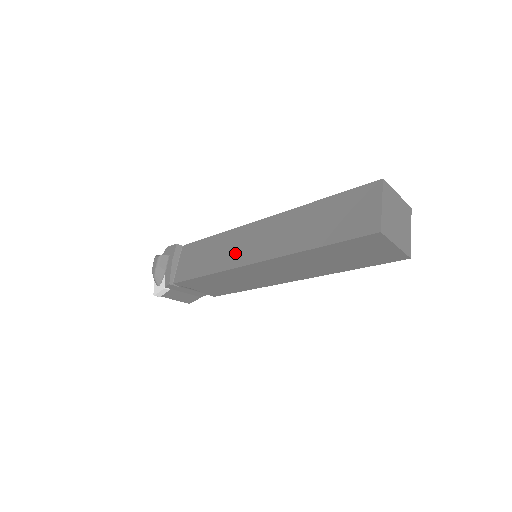
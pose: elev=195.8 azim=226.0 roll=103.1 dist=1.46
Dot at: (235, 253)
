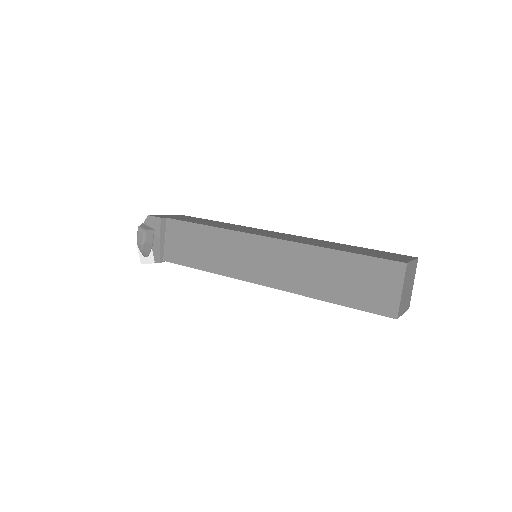
Dot at: (238, 263)
